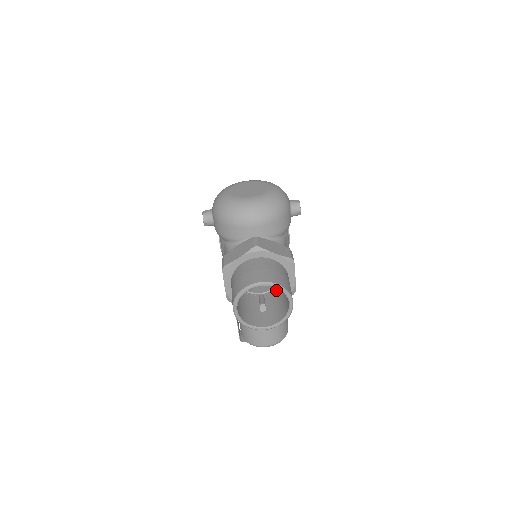
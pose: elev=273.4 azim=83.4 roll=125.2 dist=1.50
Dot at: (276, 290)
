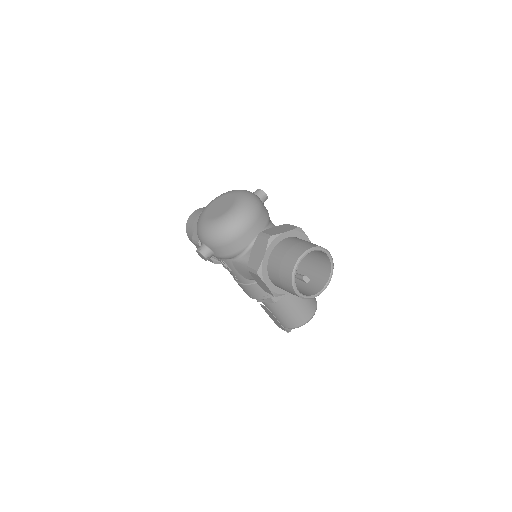
Dot at: (301, 261)
